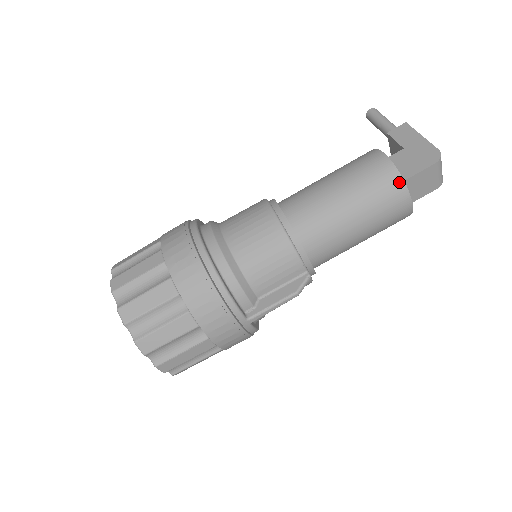
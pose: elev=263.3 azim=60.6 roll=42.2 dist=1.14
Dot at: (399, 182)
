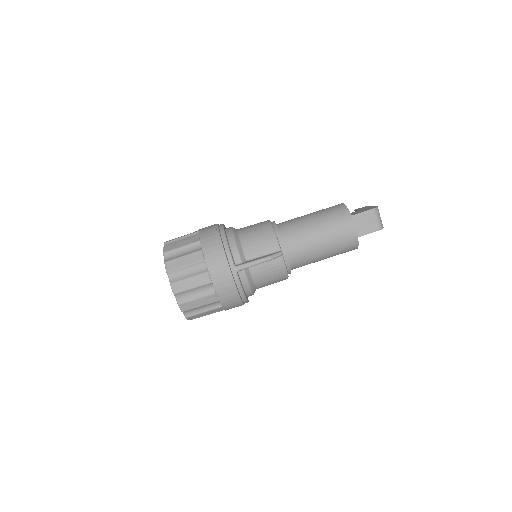
Dot at: (346, 212)
